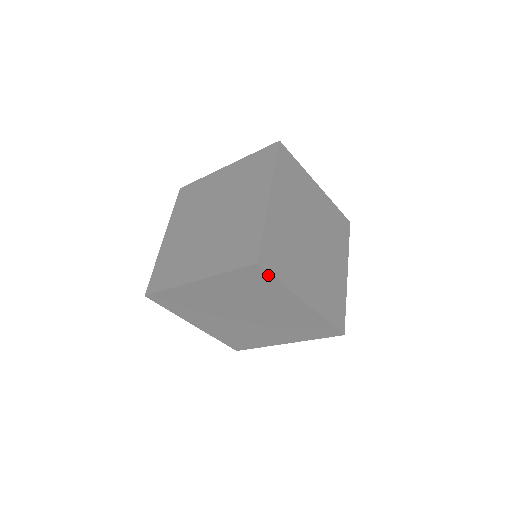
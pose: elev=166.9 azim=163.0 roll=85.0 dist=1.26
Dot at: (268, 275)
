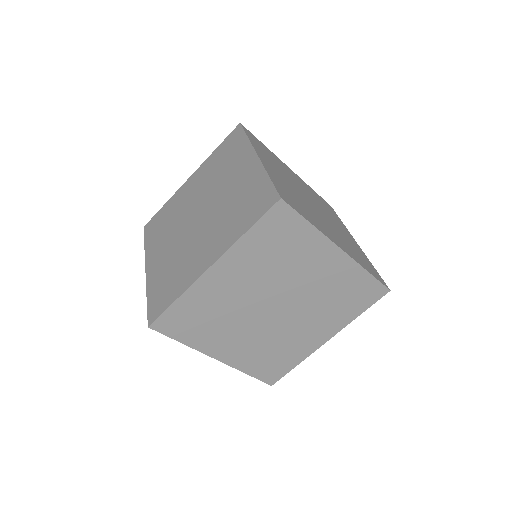
Dot at: (167, 333)
